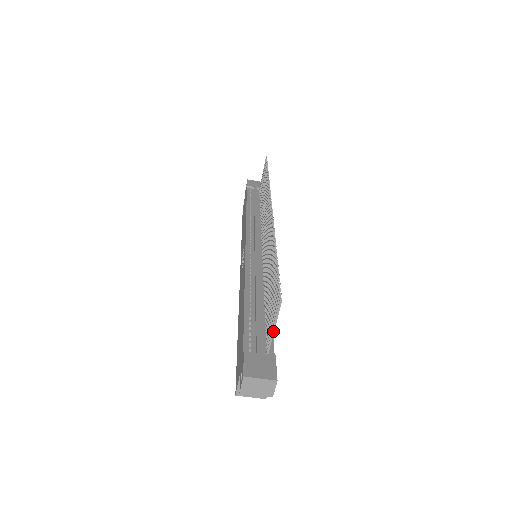
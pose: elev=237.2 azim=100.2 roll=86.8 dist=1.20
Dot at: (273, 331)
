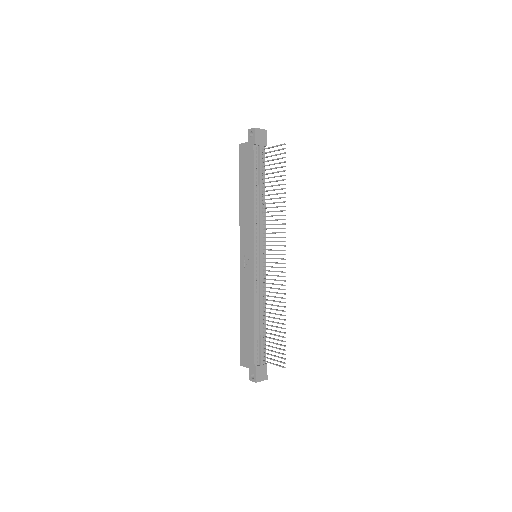
Dot at: (273, 364)
